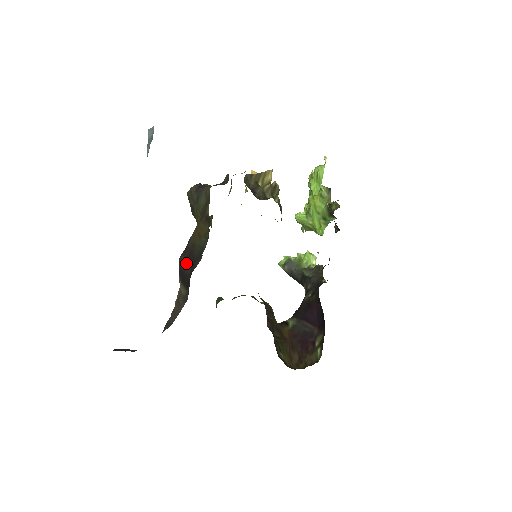
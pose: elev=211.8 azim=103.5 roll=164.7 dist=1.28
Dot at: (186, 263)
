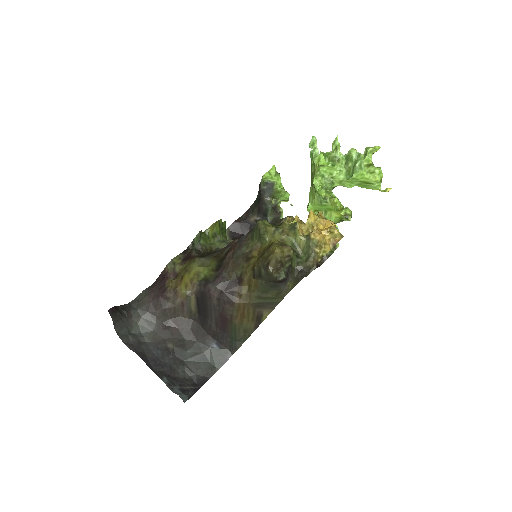
Dot at: (215, 313)
